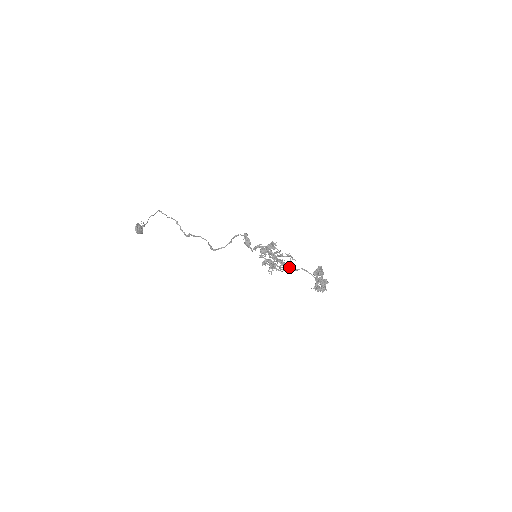
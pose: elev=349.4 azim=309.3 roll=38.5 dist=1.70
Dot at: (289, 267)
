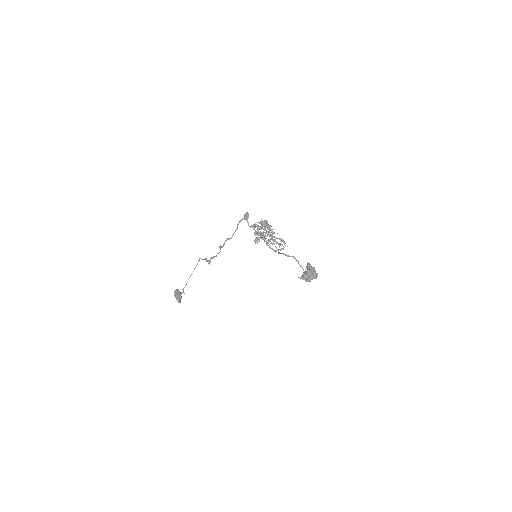
Dot at: (278, 243)
